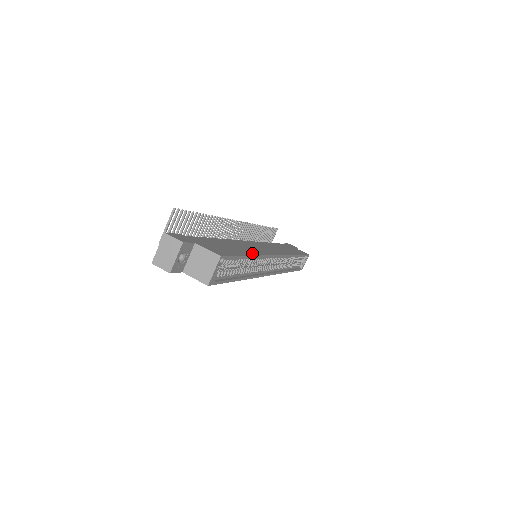
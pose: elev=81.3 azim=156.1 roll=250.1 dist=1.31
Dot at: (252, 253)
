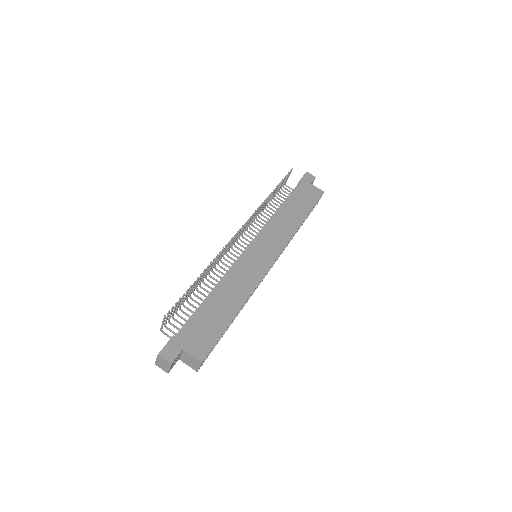
Dot at: (240, 303)
